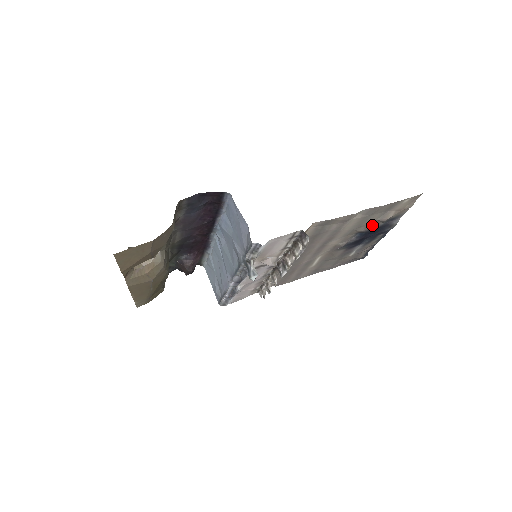
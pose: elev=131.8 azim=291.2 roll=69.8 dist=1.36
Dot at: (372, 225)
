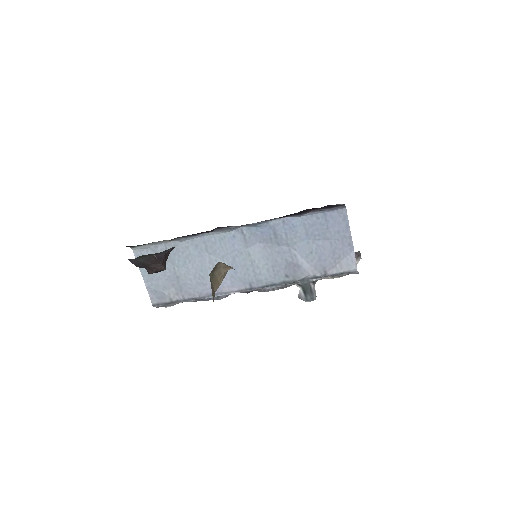
Dot at: occluded
